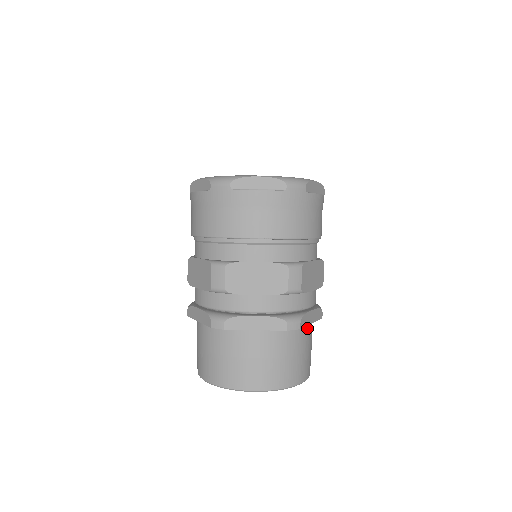
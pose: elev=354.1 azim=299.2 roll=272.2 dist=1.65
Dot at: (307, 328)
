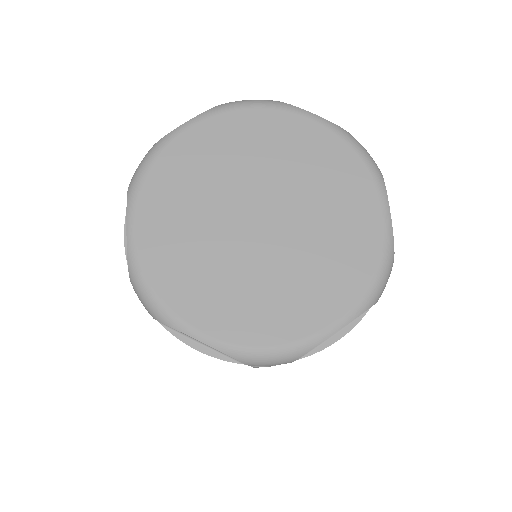
Dot at: occluded
